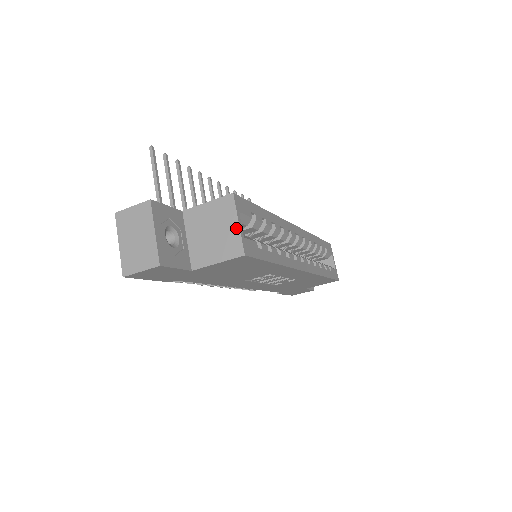
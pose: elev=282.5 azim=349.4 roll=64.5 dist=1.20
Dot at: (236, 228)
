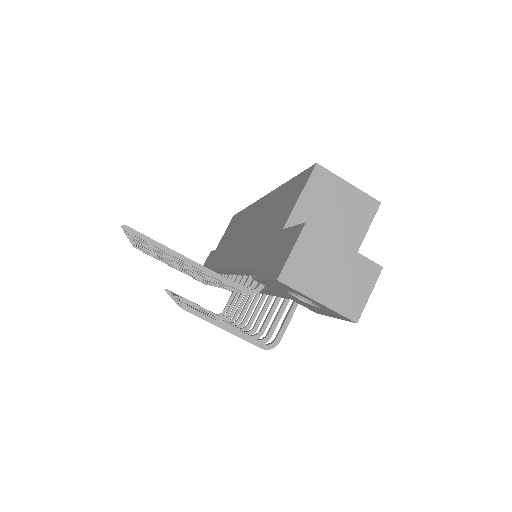
Dot at: (351, 189)
